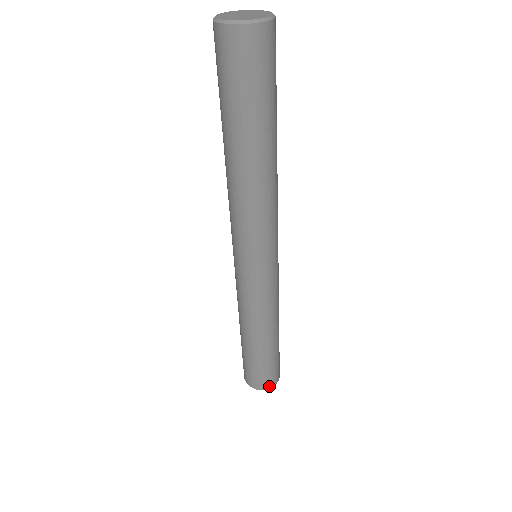
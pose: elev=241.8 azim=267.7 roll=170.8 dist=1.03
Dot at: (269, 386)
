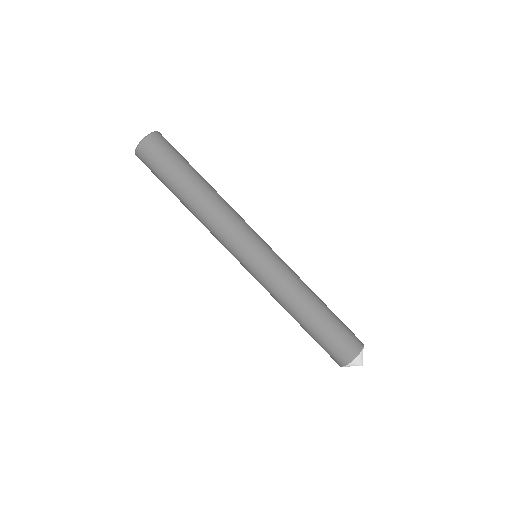
Dot at: (354, 355)
